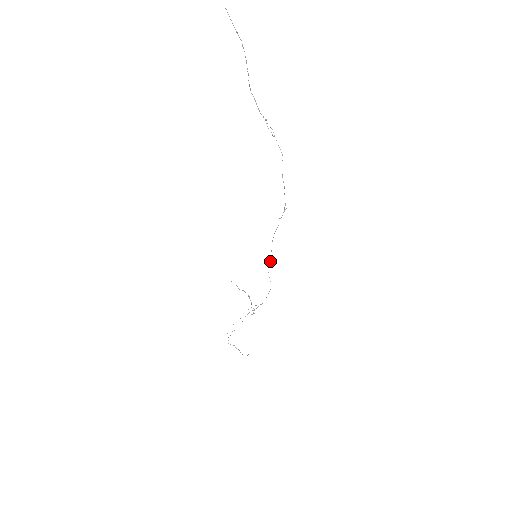
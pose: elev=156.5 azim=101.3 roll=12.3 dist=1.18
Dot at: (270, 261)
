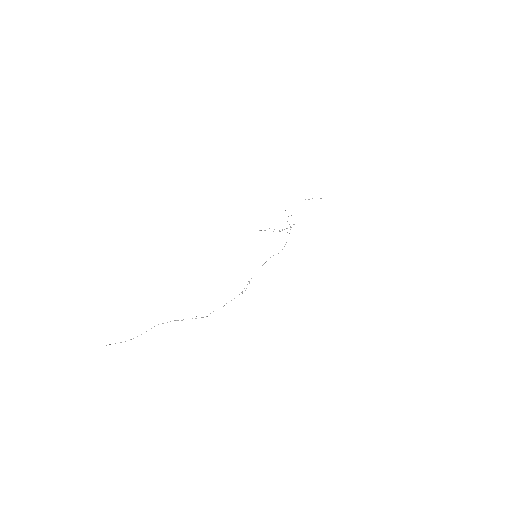
Dot at: occluded
